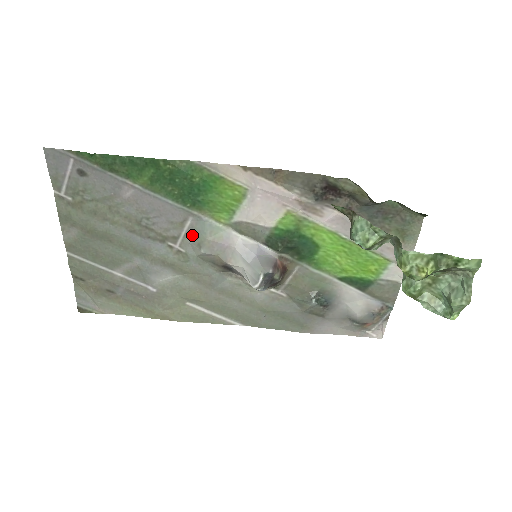
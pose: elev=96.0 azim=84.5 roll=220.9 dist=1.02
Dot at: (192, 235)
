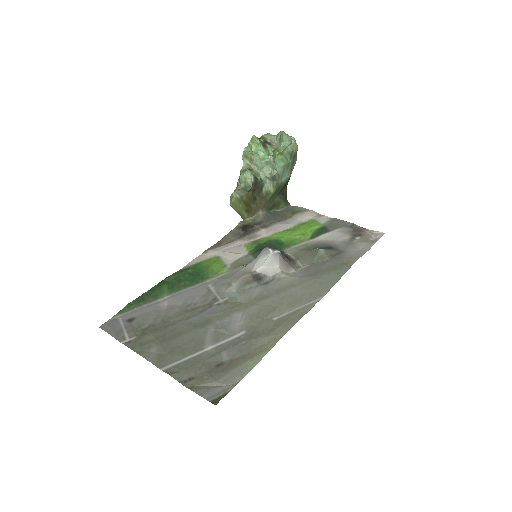
Dot at: (220, 288)
